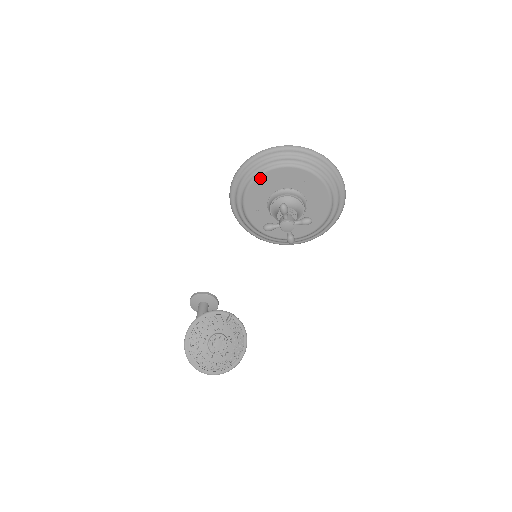
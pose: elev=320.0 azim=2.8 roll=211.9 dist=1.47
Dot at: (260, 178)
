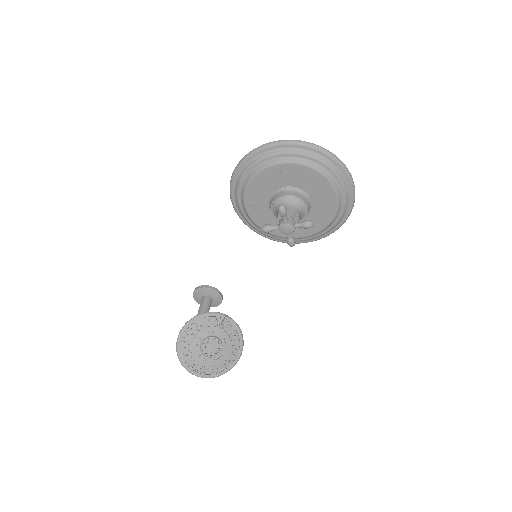
Dot at: (260, 174)
